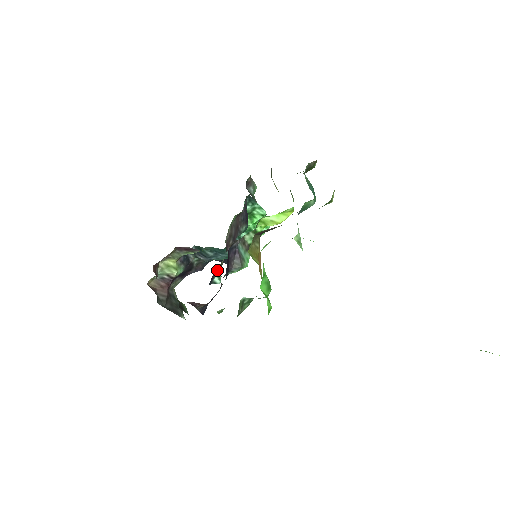
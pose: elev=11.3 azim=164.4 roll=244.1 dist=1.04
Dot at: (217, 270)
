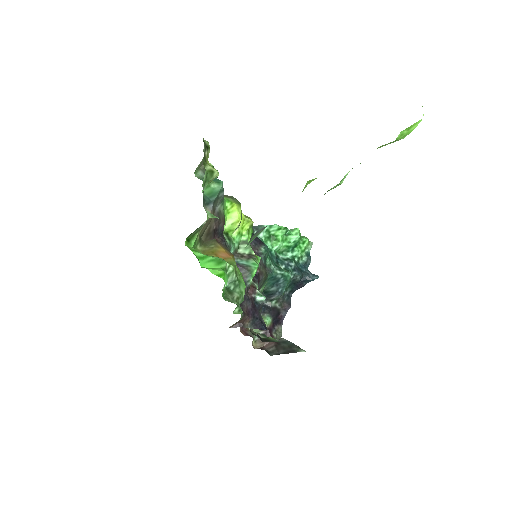
Dot at: (252, 291)
